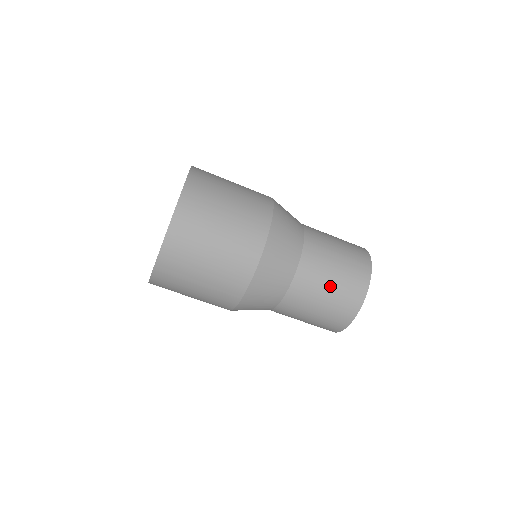
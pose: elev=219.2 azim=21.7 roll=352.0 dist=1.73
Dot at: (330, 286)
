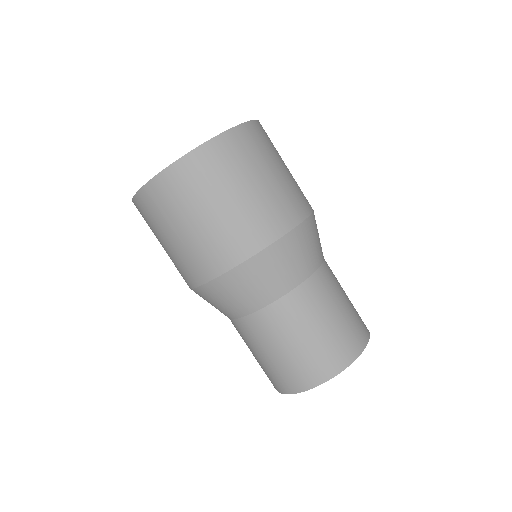
Dot at: (274, 353)
